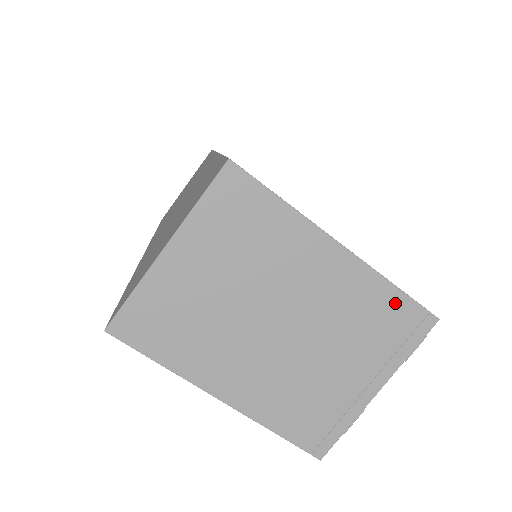
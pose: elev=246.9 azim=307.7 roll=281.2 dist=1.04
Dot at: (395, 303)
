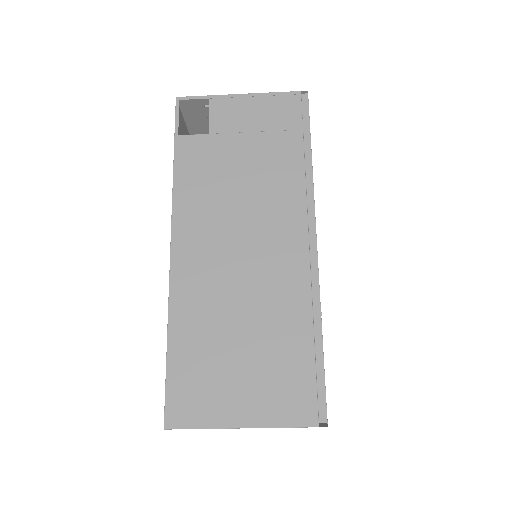
Dot at: (295, 427)
